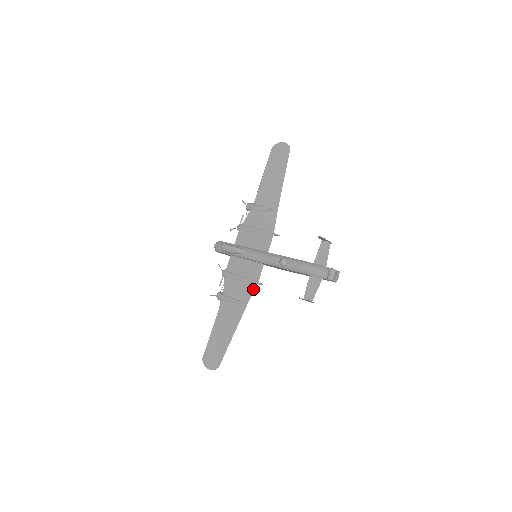
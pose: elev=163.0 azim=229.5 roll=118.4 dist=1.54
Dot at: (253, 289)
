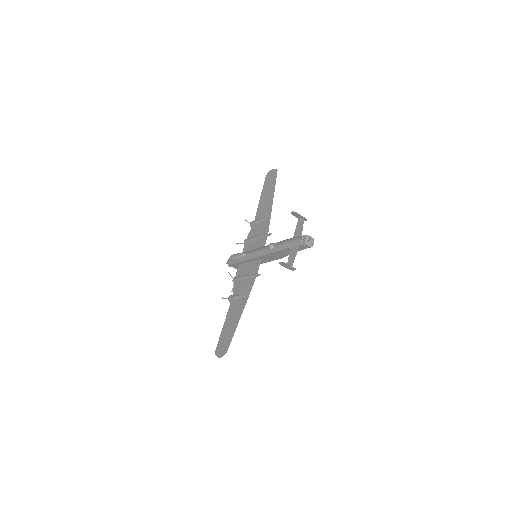
Dot at: (253, 281)
